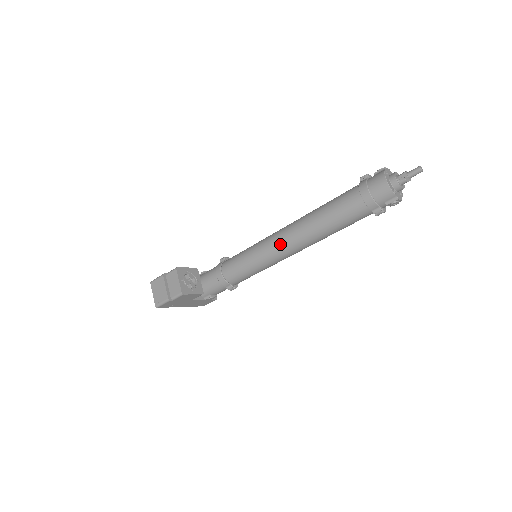
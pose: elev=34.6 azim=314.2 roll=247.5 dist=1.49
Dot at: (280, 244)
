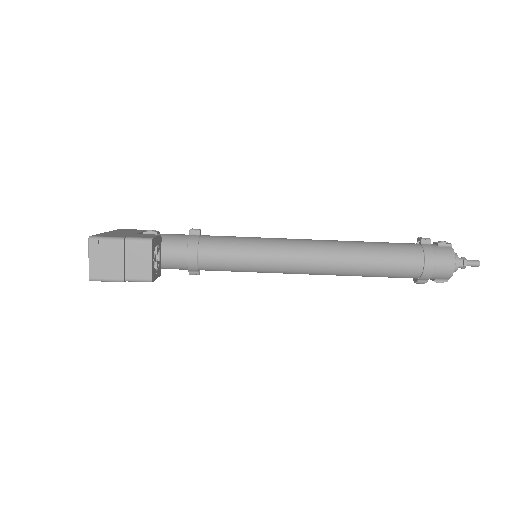
Dot at: (303, 264)
